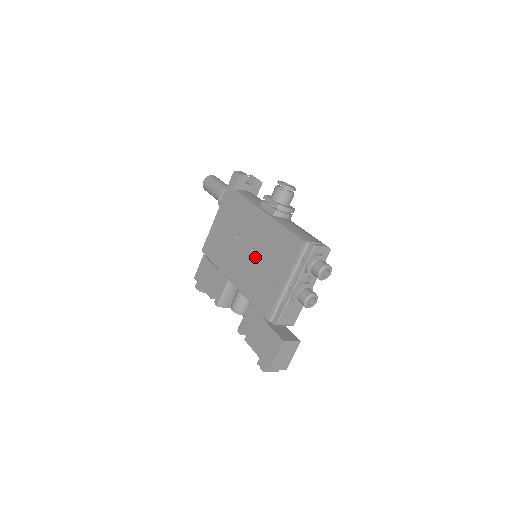
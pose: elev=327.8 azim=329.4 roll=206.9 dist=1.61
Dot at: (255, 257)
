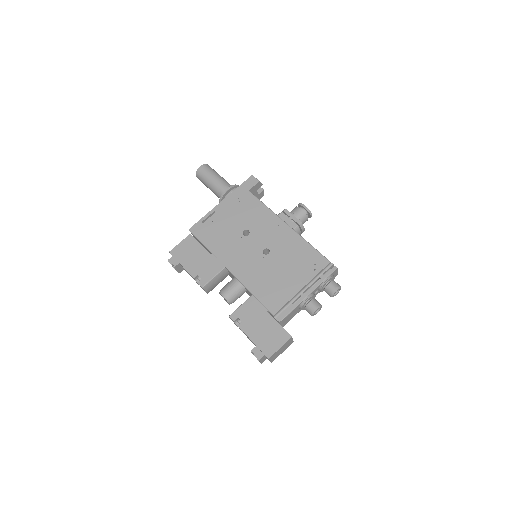
Dot at: (268, 257)
